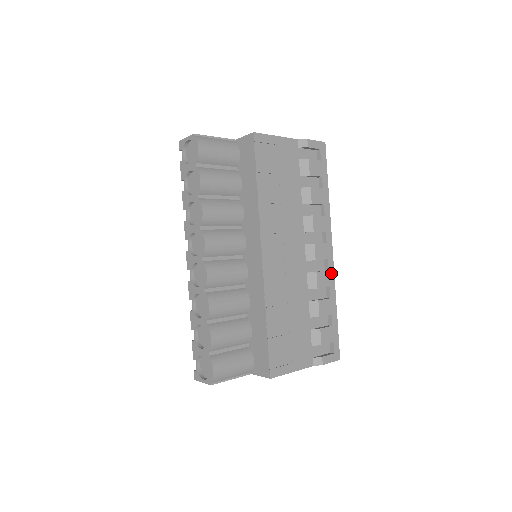
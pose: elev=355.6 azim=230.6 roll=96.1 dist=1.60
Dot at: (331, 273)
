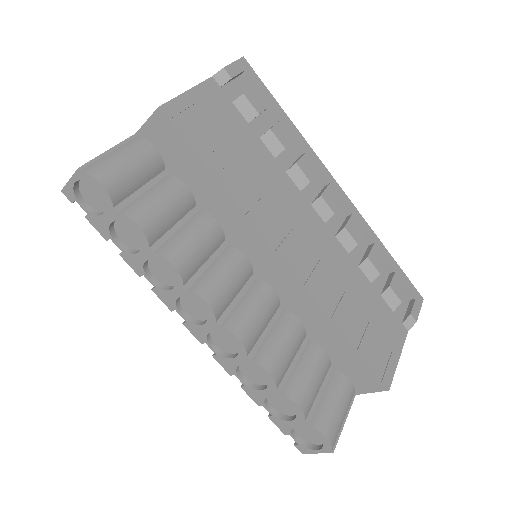
Dot at: (356, 214)
